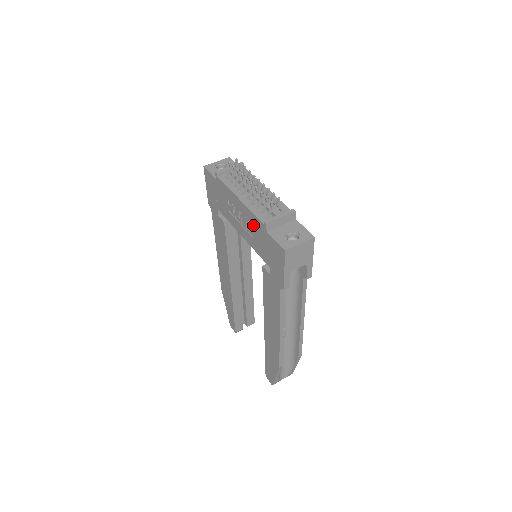
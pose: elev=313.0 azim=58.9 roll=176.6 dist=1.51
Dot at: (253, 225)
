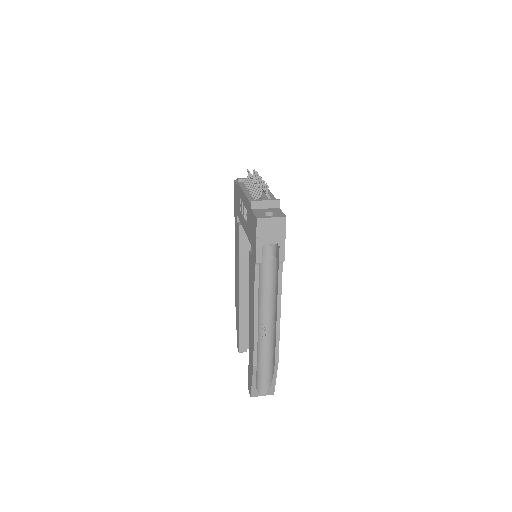
Dot at: (247, 210)
